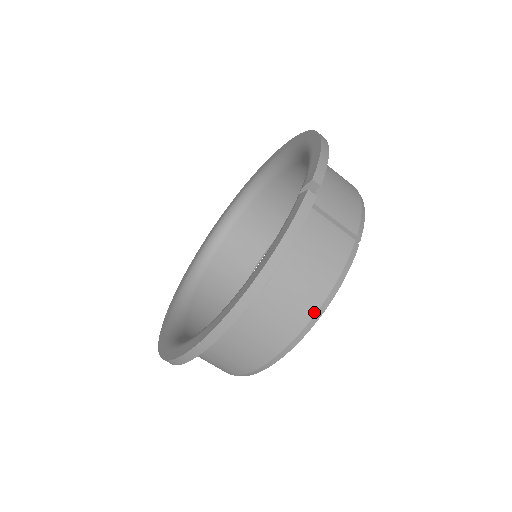
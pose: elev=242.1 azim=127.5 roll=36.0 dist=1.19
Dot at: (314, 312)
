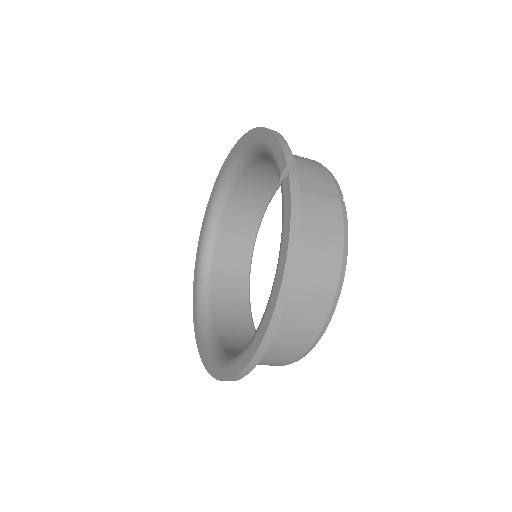
Dot at: (339, 272)
